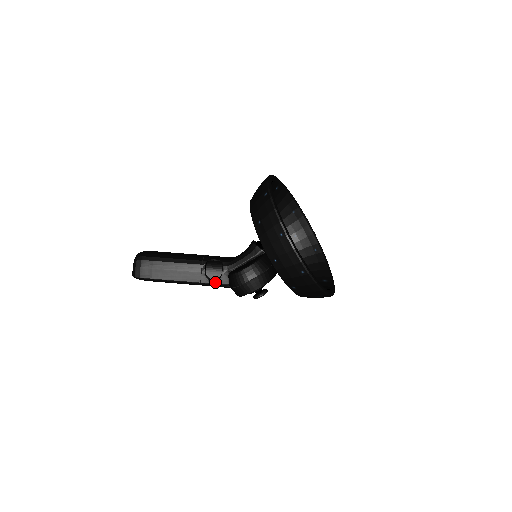
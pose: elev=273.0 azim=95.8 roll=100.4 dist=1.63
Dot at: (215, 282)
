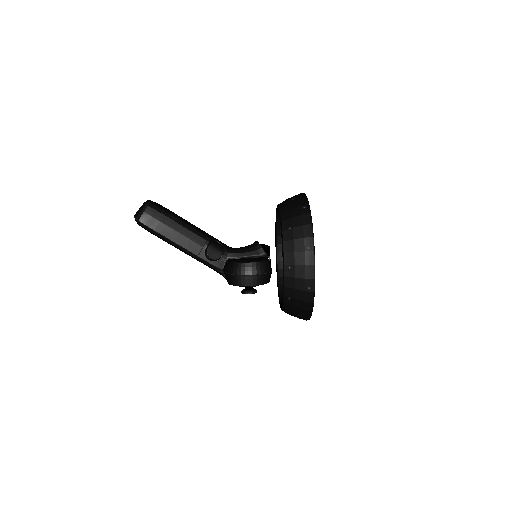
Dot at: (211, 262)
